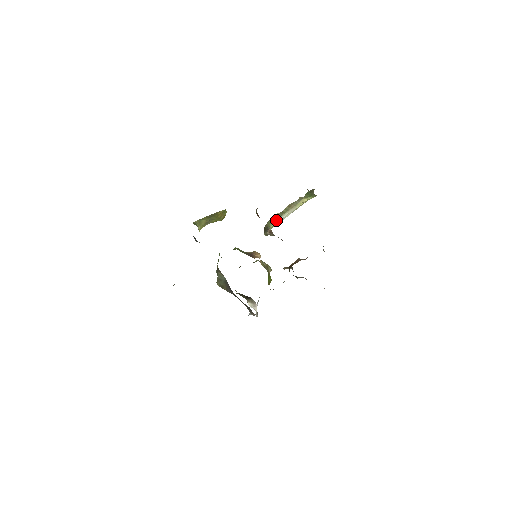
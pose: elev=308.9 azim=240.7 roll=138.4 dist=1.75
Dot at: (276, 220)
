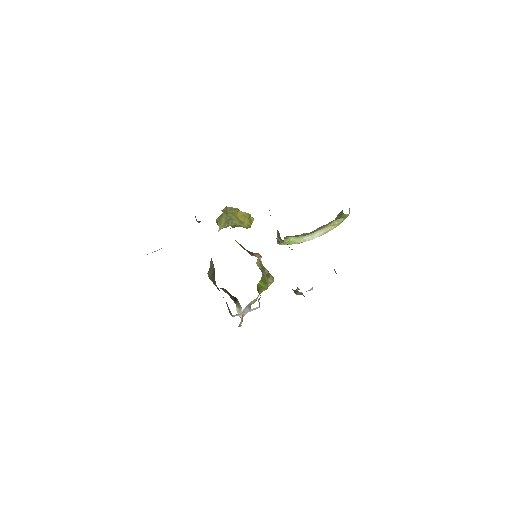
Dot at: (299, 237)
